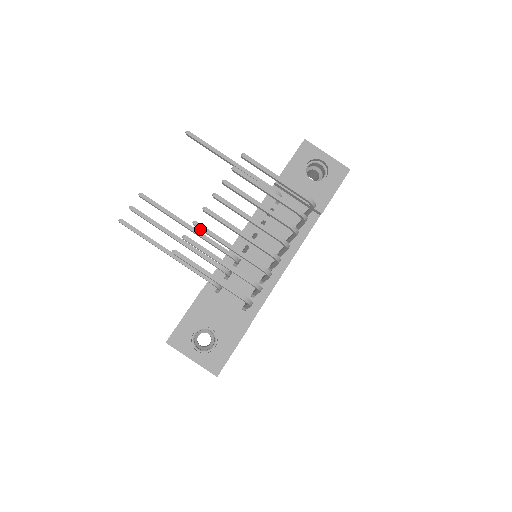
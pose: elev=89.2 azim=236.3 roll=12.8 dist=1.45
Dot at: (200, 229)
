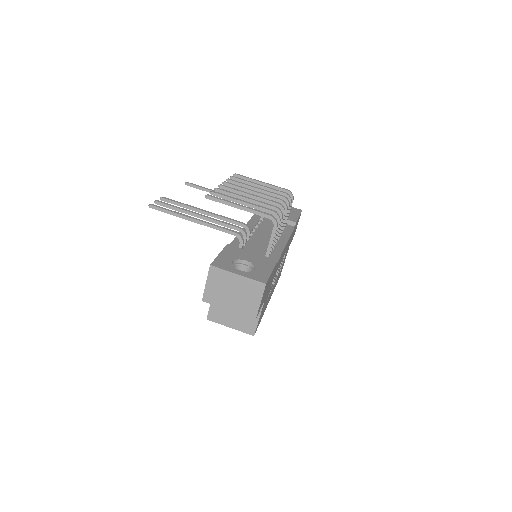
Dot at: (221, 191)
